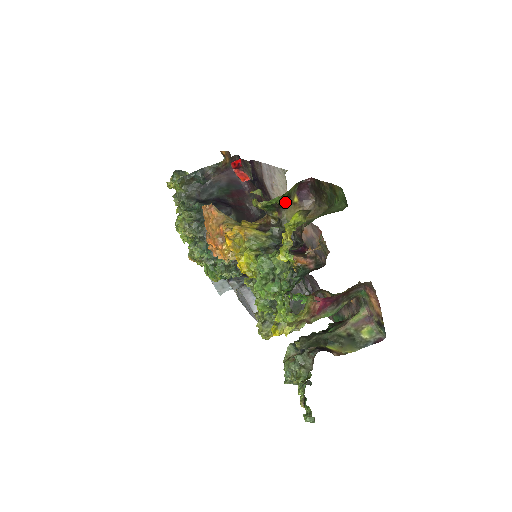
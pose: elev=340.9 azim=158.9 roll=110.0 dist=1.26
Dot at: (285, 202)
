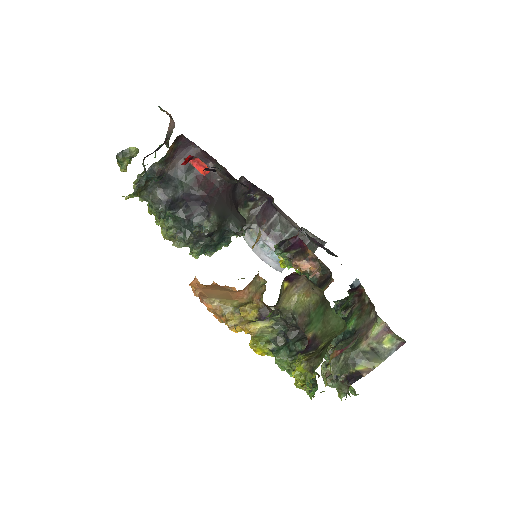
Dot at: (277, 302)
